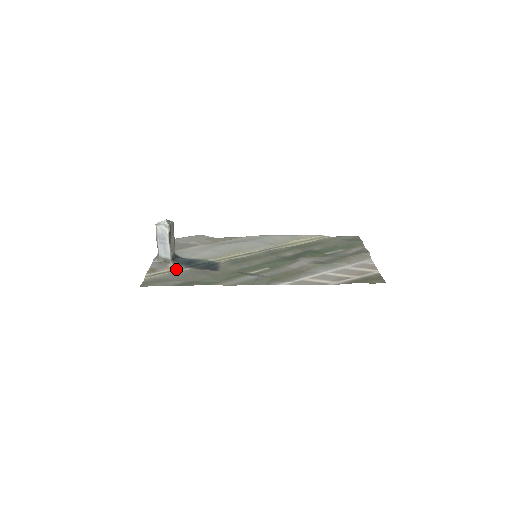
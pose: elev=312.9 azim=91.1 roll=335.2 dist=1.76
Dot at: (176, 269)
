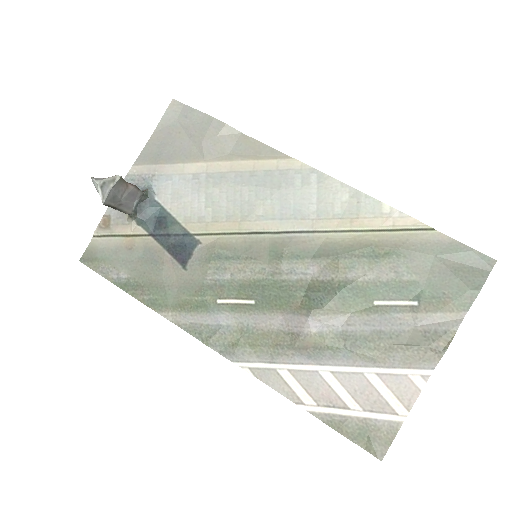
Dot at: (135, 234)
